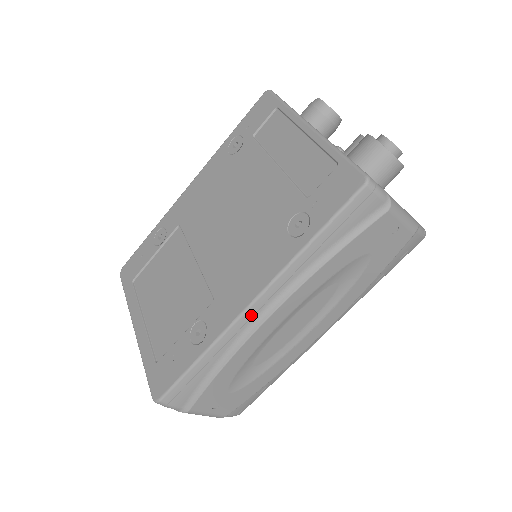
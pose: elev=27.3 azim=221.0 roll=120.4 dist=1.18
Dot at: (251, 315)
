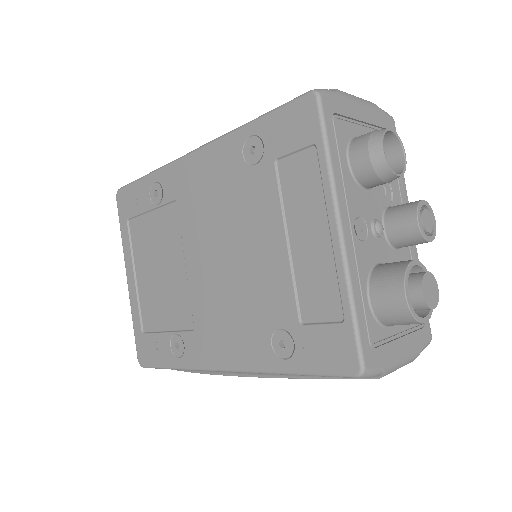
Dot at: occluded
